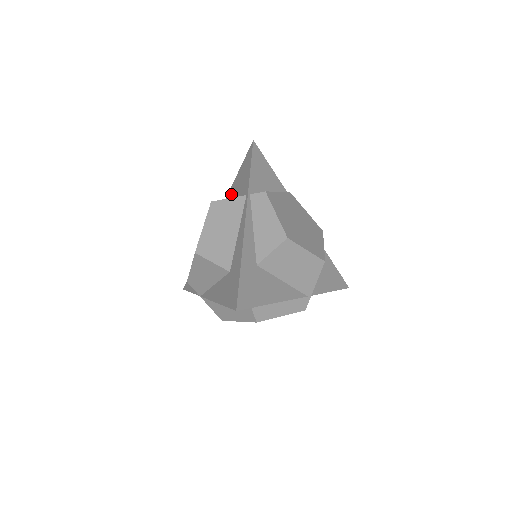
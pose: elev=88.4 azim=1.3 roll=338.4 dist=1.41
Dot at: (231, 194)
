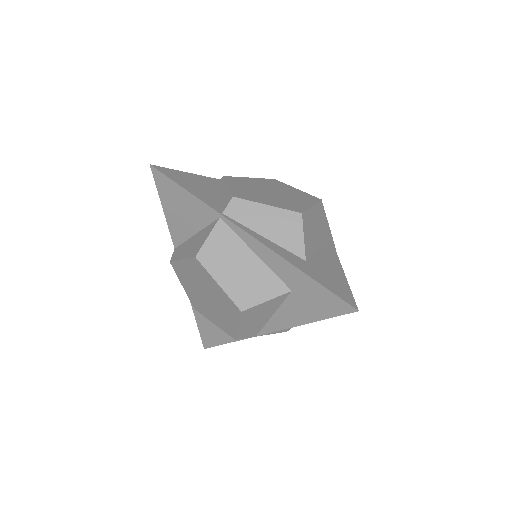
Dot at: (180, 232)
